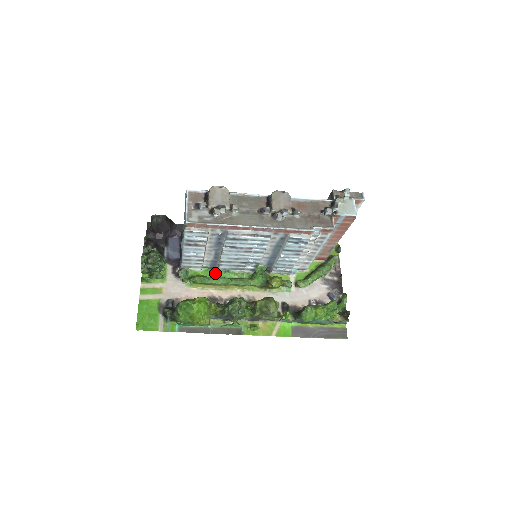
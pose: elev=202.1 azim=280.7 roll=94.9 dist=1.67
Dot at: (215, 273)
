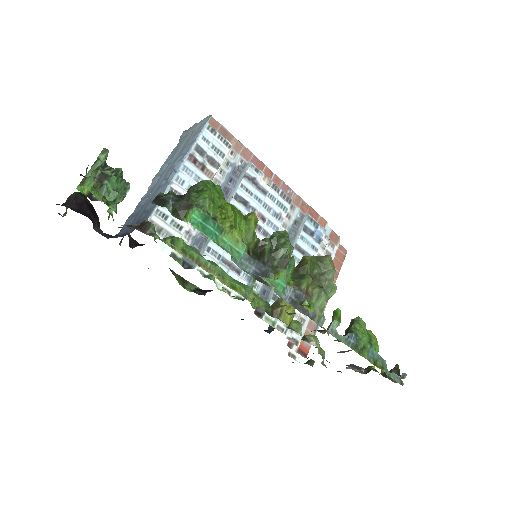
Dot at: (193, 267)
